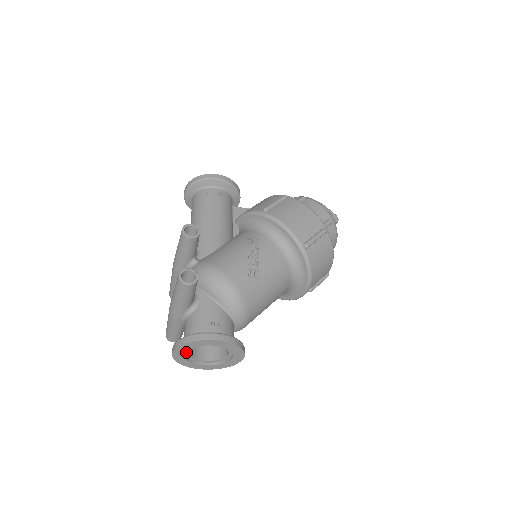
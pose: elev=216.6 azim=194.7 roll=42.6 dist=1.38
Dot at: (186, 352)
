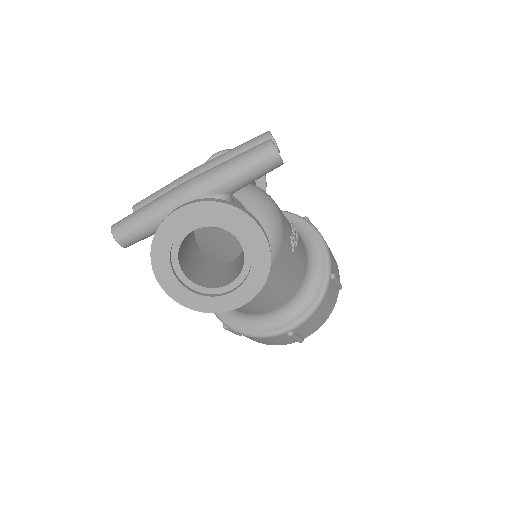
Dot at: (189, 228)
